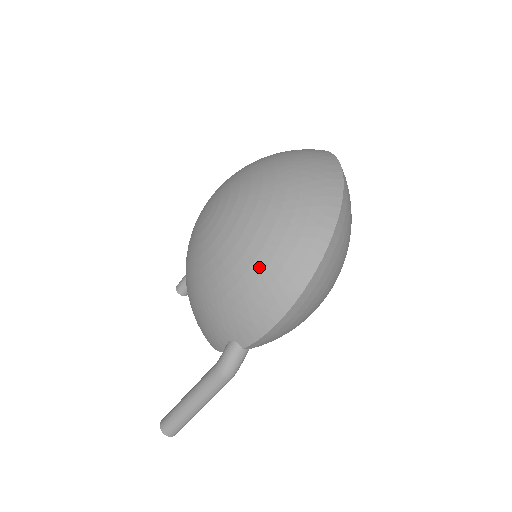
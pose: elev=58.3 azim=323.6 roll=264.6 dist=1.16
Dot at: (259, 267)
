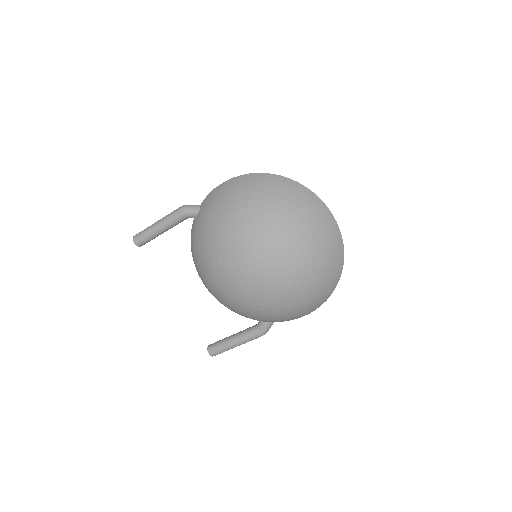
Dot at: (304, 306)
